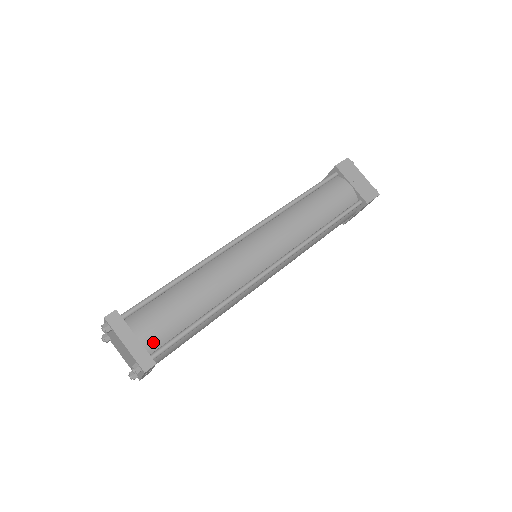
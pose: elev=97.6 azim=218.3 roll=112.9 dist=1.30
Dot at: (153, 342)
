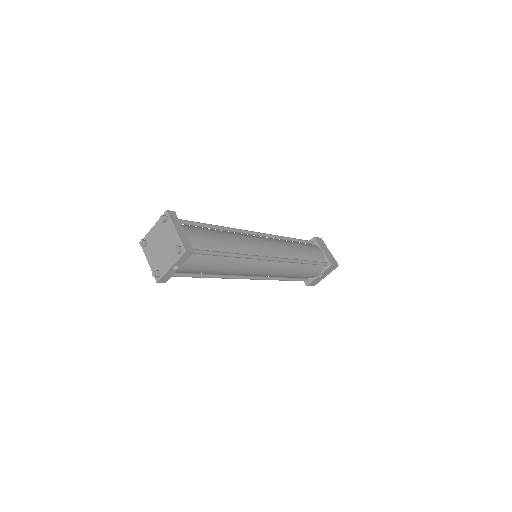
Dot at: (193, 243)
